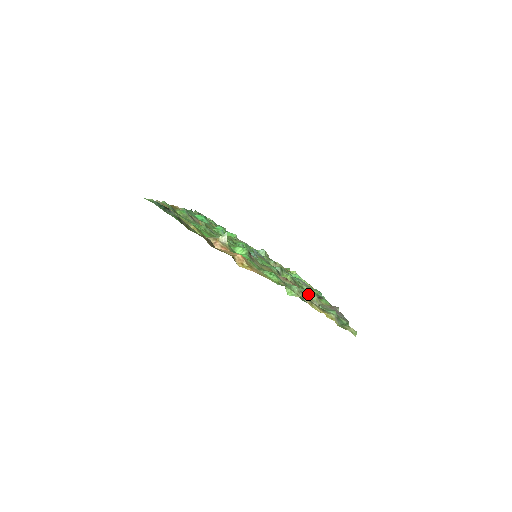
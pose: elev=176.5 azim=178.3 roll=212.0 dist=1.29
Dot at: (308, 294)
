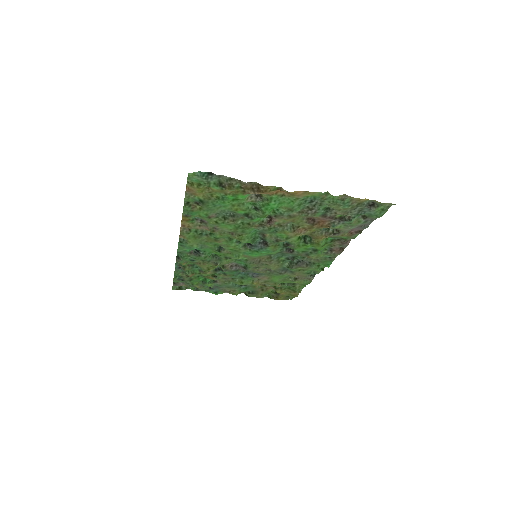
Dot at: (330, 228)
